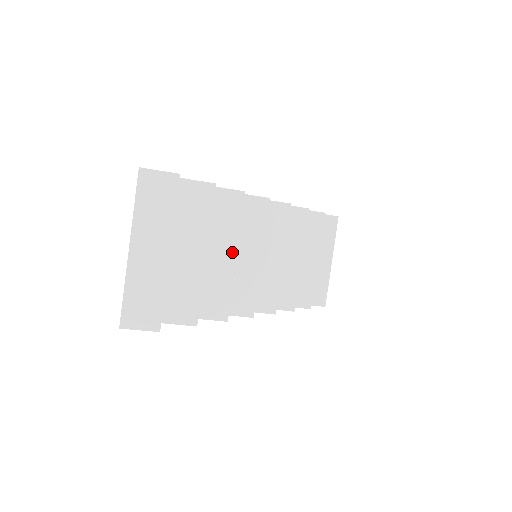
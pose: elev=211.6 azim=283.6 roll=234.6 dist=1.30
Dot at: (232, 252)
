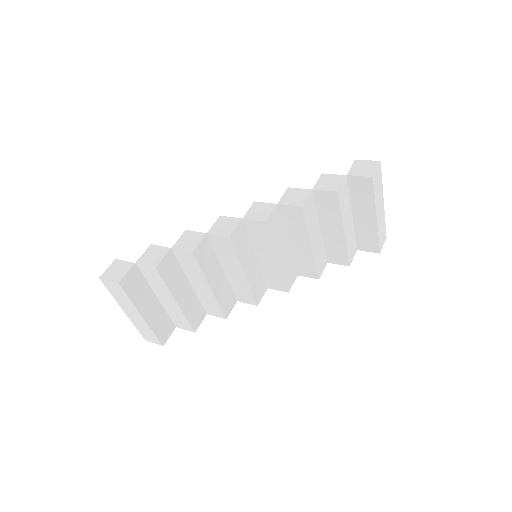
Dot at: (206, 285)
